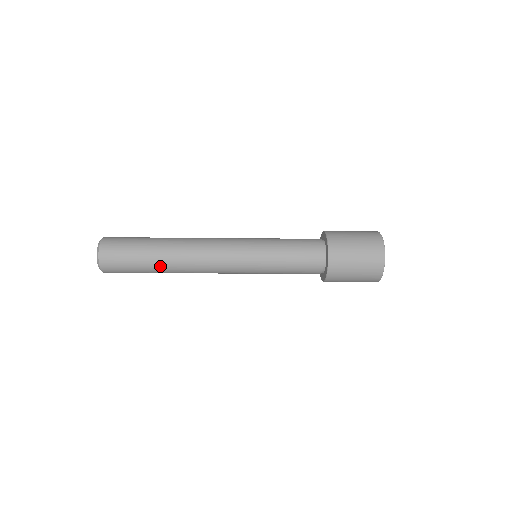
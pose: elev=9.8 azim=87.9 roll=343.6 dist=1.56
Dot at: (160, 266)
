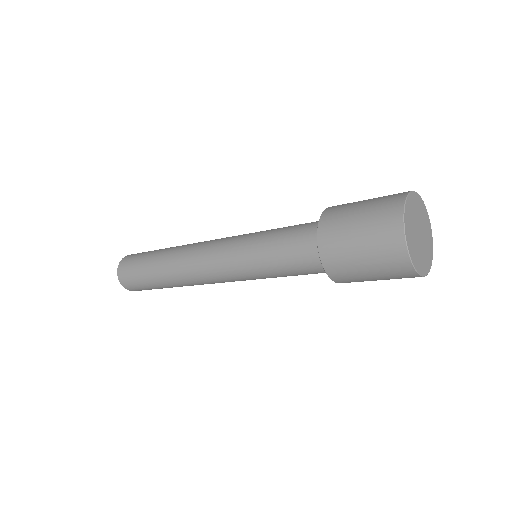
Dot at: occluded
